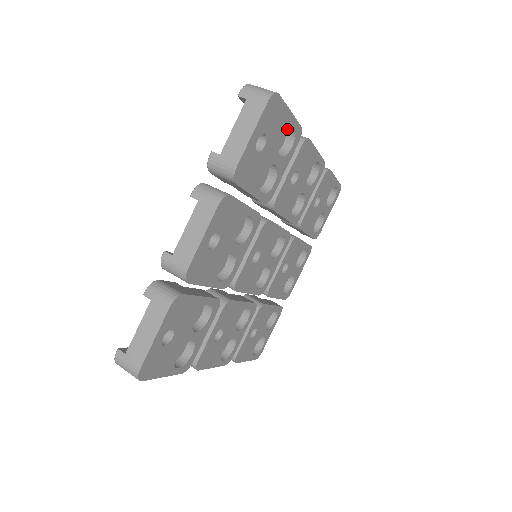
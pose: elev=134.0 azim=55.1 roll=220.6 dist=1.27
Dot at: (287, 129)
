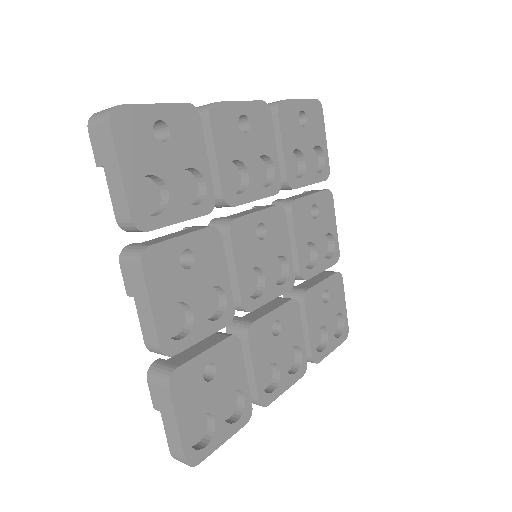
Dot at: (318, 165)
